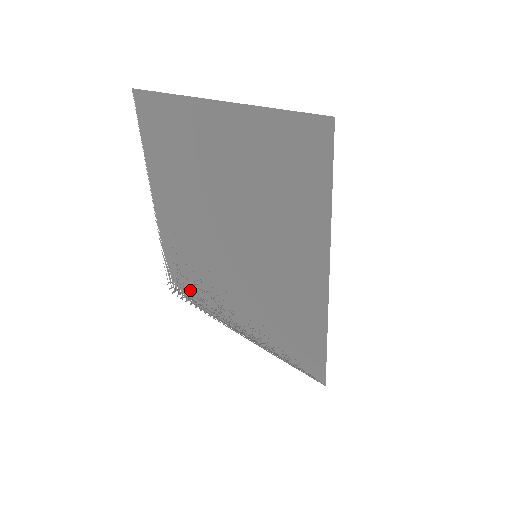
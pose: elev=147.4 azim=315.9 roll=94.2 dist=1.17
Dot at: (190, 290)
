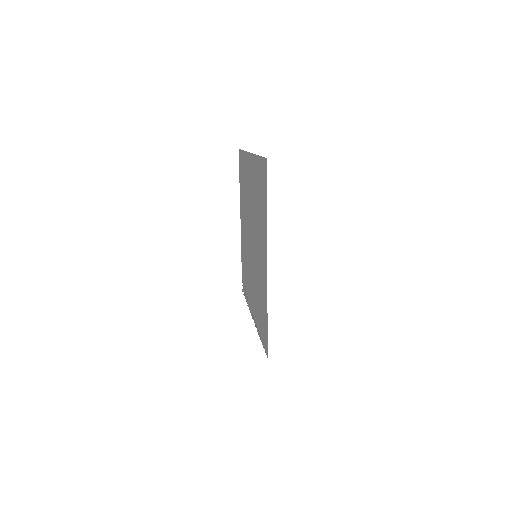
Dot at: (245, 288)
